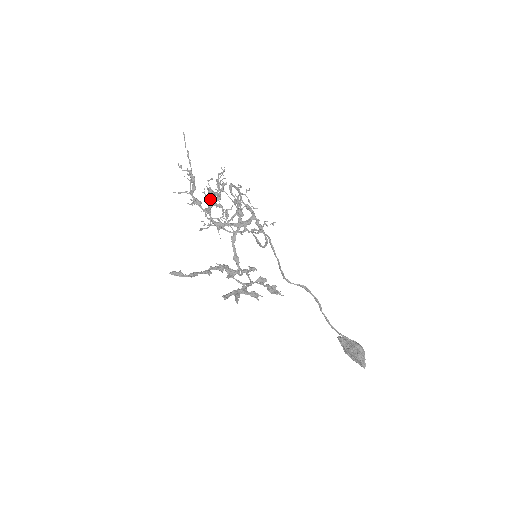
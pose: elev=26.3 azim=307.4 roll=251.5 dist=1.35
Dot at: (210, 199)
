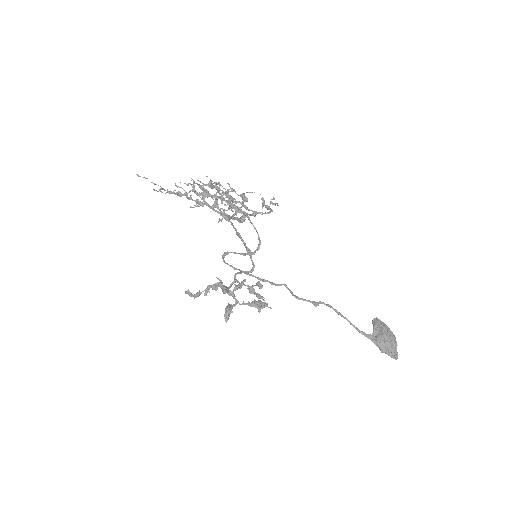
Dot at: occluded
